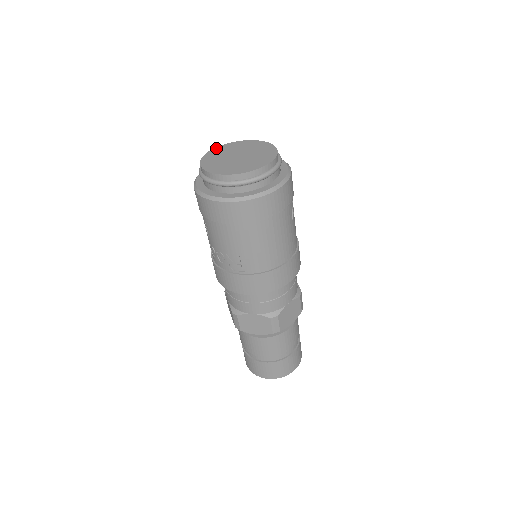
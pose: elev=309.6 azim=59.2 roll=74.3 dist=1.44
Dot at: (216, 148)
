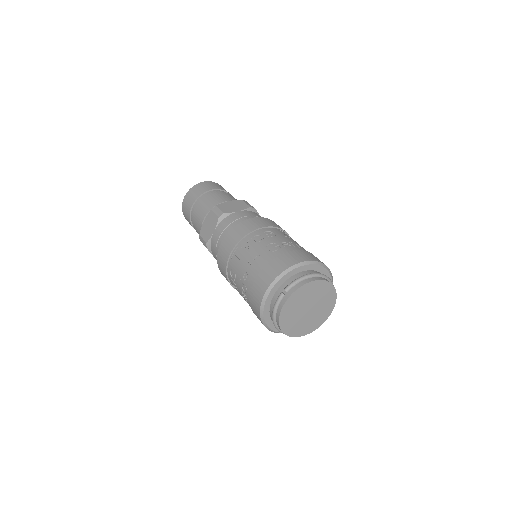
Dot at: (286, 304)
